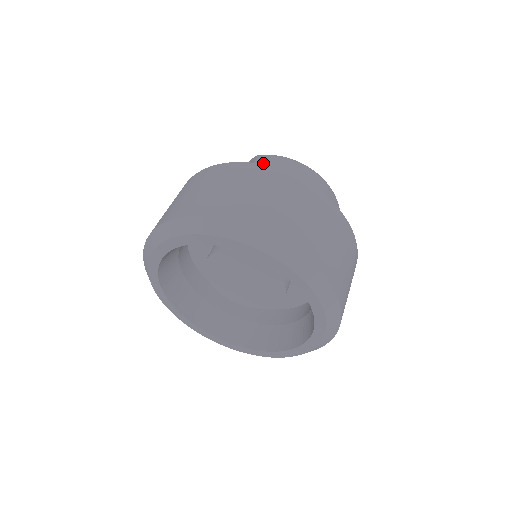
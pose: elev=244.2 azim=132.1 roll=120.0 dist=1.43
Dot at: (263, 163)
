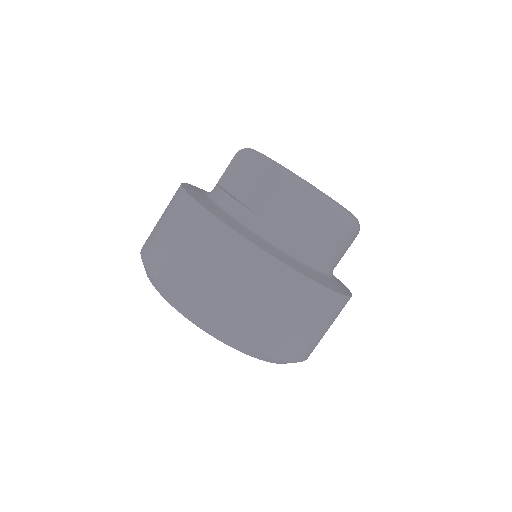
Dot at: (281, 200)
